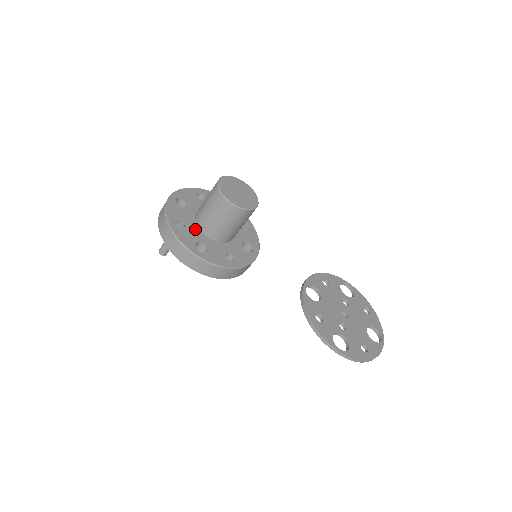
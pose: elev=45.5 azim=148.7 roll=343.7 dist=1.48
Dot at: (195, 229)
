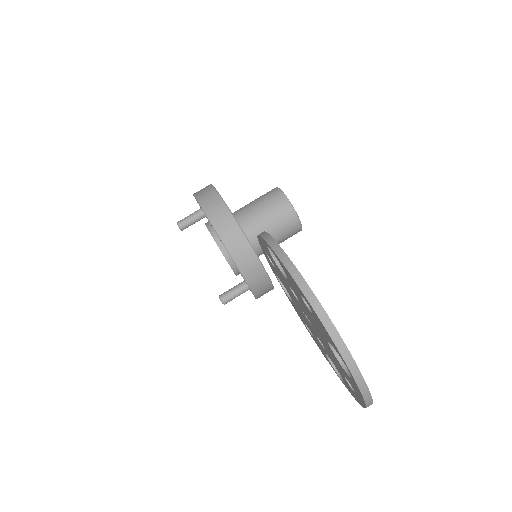
Dot at: occluded
